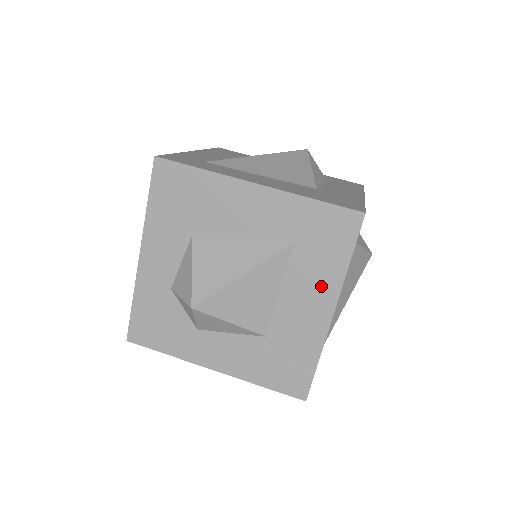
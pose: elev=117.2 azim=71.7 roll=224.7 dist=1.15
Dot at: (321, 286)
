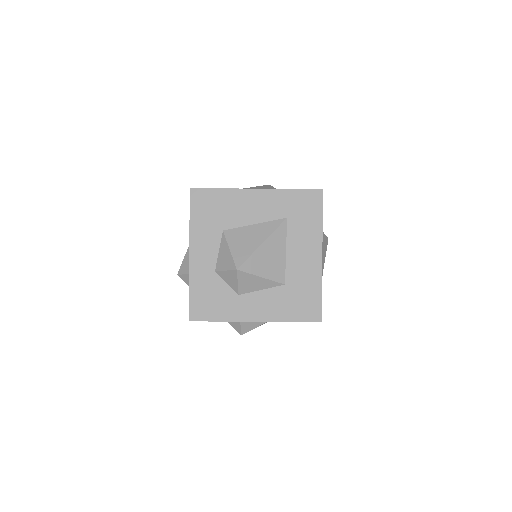
Dot at: (310, 240)
